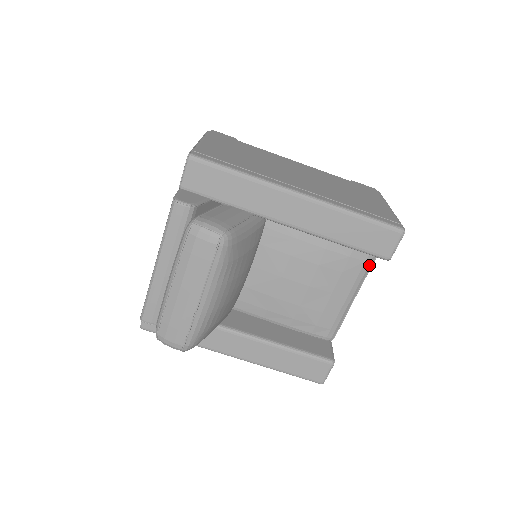
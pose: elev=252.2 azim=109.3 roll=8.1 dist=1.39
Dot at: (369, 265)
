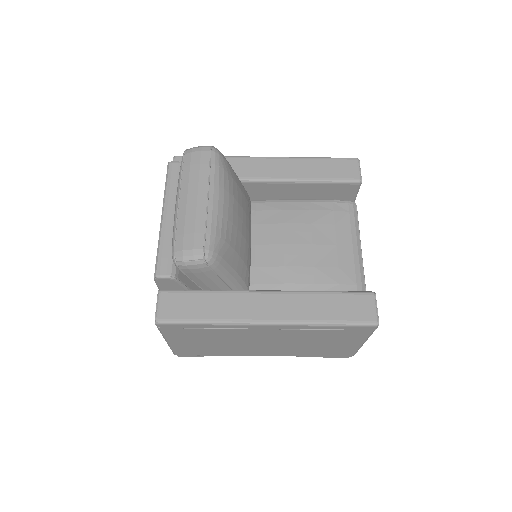
Dot at: (354, 216)
